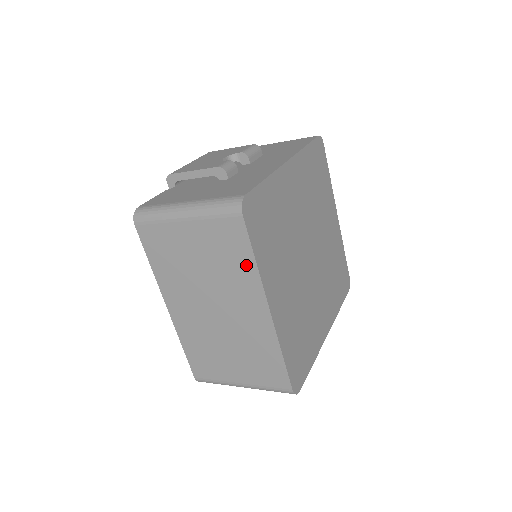
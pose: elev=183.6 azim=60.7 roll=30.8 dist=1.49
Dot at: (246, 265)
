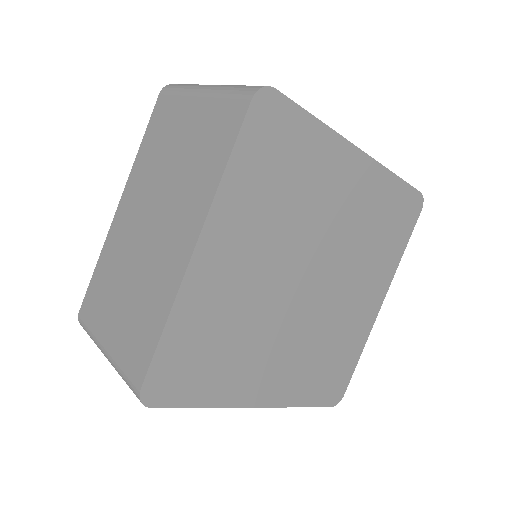
Dot at: (214, 170)
